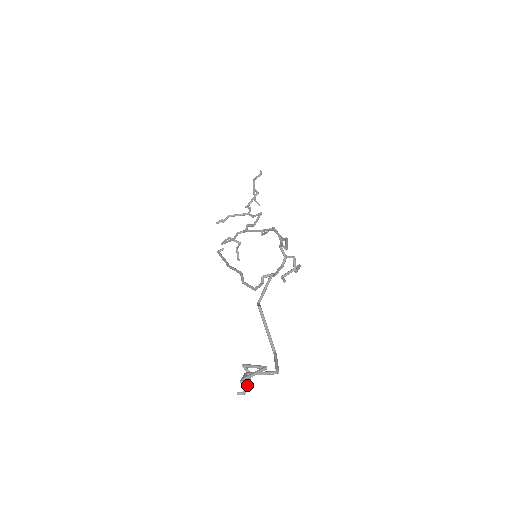
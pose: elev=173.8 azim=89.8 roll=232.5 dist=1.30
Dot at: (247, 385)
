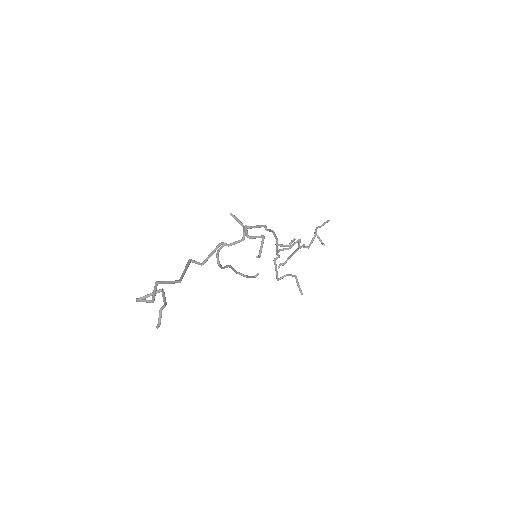
Dot at: (159, 315)
